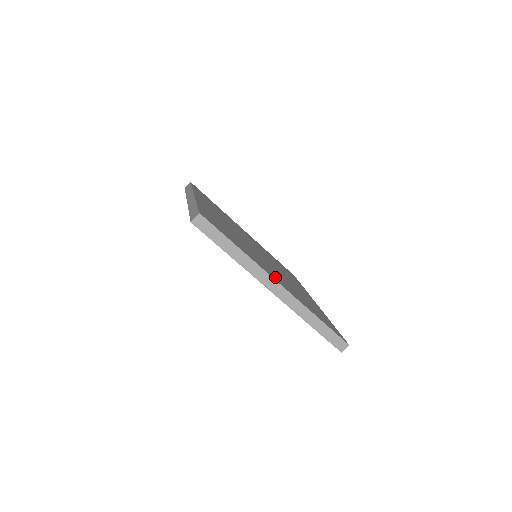
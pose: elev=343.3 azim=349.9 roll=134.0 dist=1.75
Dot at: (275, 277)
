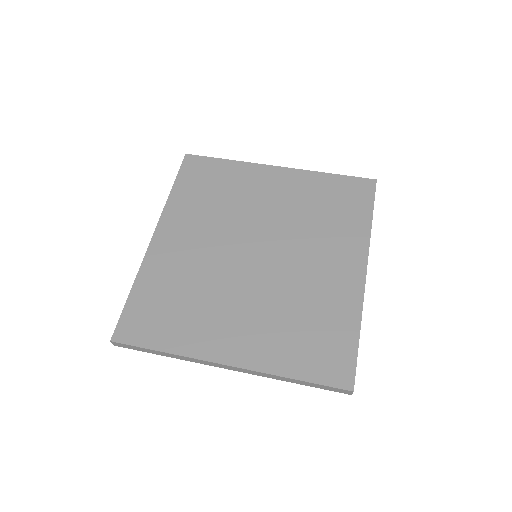
Dot at: (230, 345)
